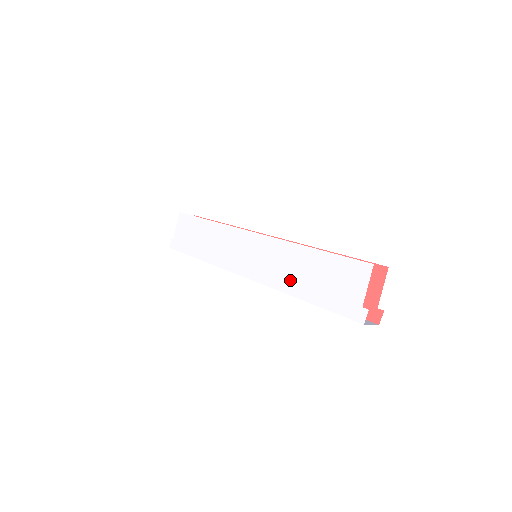
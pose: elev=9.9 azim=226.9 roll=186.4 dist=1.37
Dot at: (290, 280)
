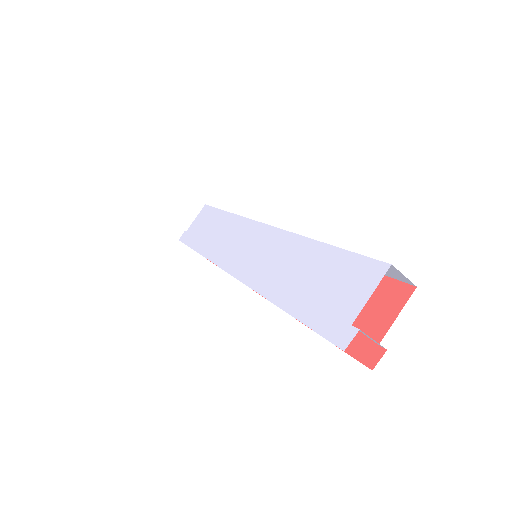
Dot at: (276, 280)
